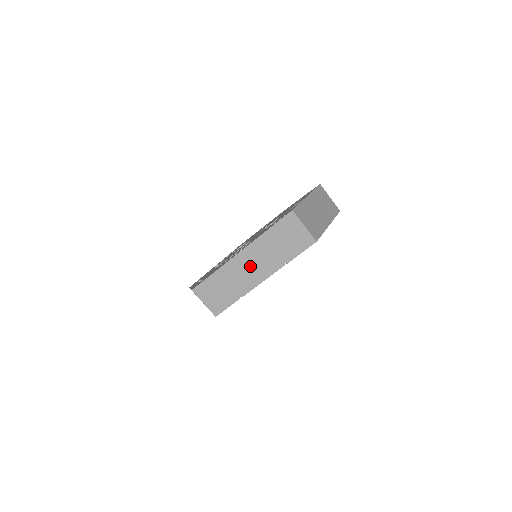
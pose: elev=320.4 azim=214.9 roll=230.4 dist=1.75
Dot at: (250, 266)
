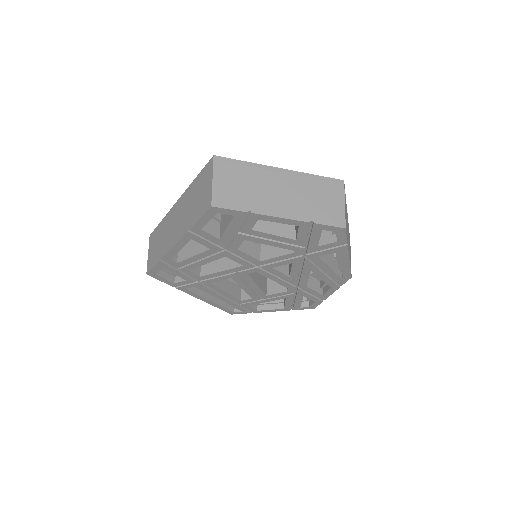
Dot at: (175, 222)
